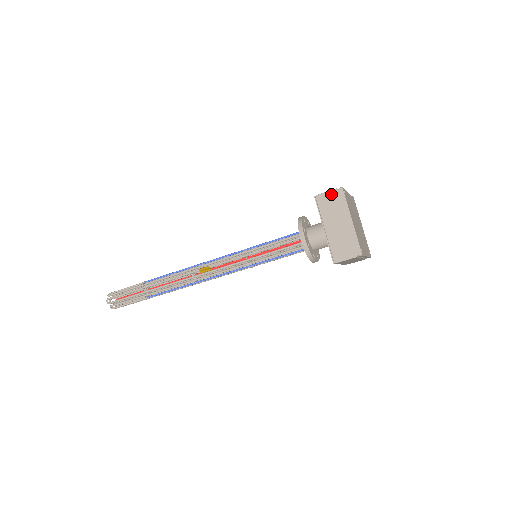
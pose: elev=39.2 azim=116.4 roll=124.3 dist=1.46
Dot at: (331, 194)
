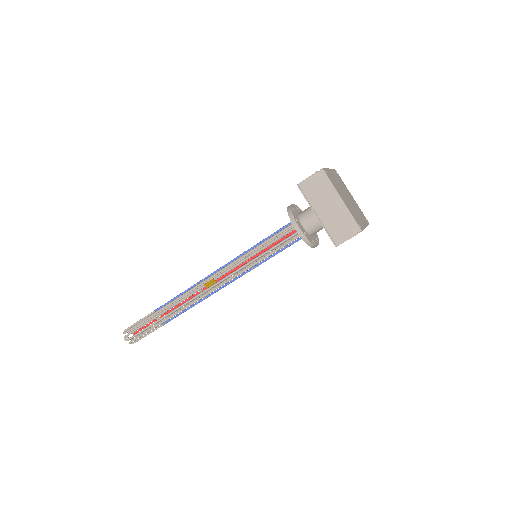
Dot at: (313, 178)
